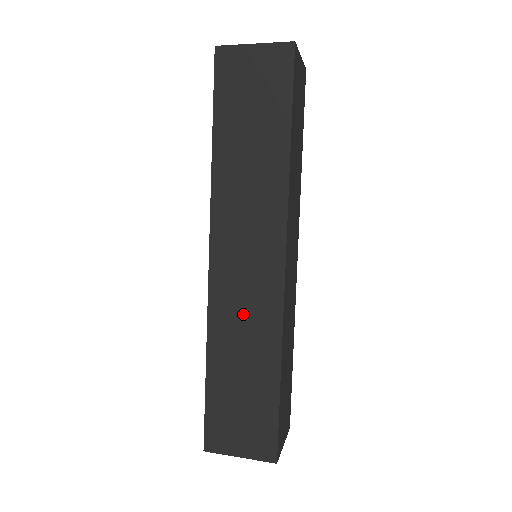
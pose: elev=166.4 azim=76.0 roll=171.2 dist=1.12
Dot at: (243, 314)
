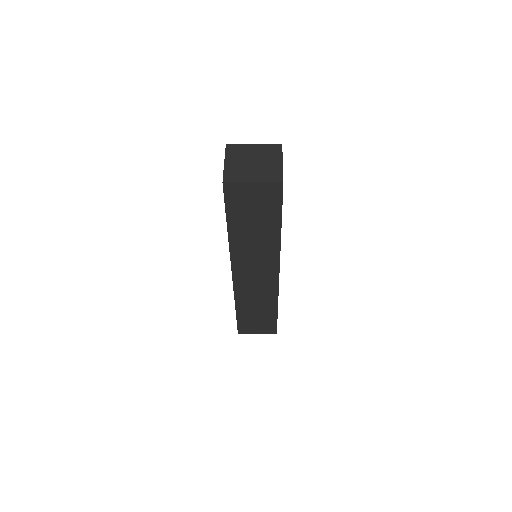
Dot at: (255, 293)
